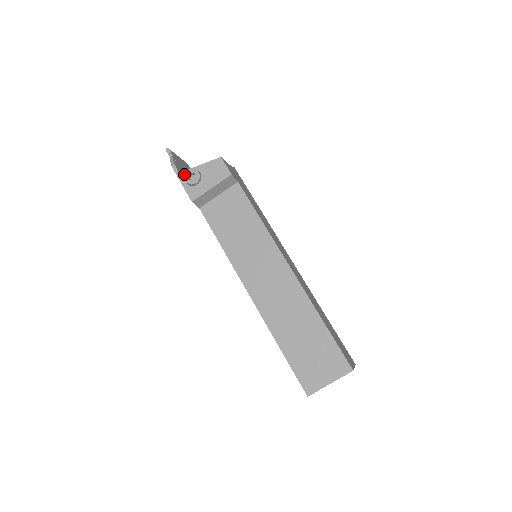
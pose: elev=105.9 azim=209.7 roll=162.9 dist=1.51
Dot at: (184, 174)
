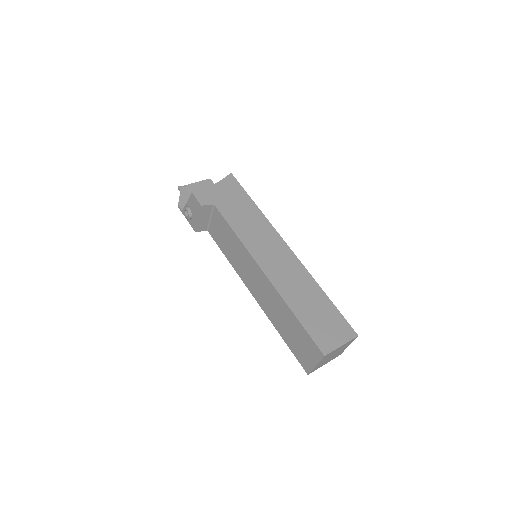
Dot at: occluded
